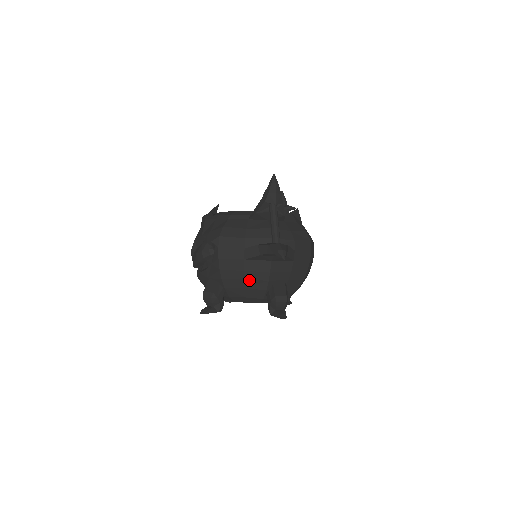
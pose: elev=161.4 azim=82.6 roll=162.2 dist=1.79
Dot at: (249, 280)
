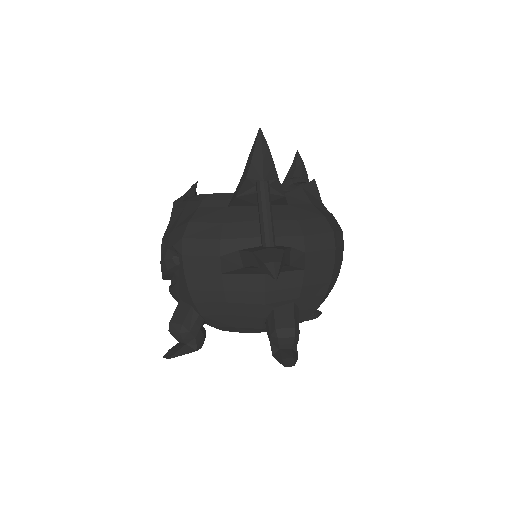
Dot at: (234, 304)
